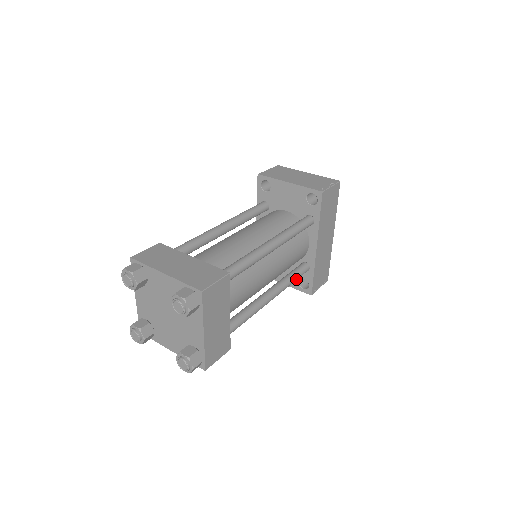
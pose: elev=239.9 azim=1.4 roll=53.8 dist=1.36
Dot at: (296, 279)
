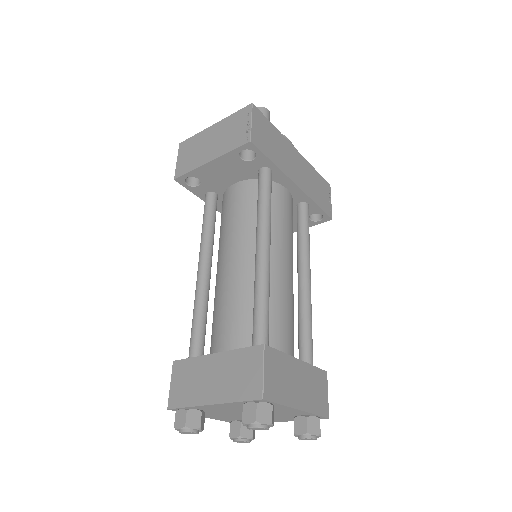
Dot at: (308, 231)
